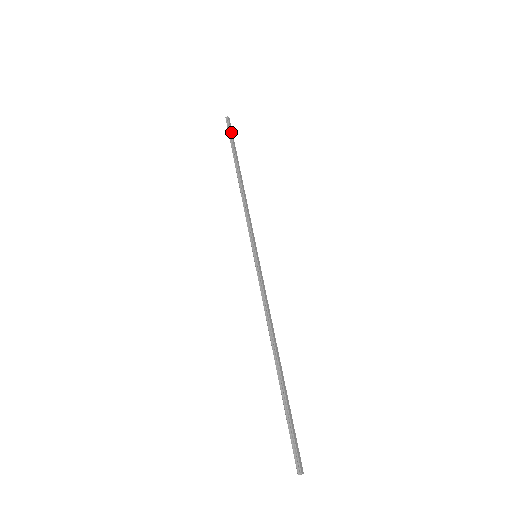
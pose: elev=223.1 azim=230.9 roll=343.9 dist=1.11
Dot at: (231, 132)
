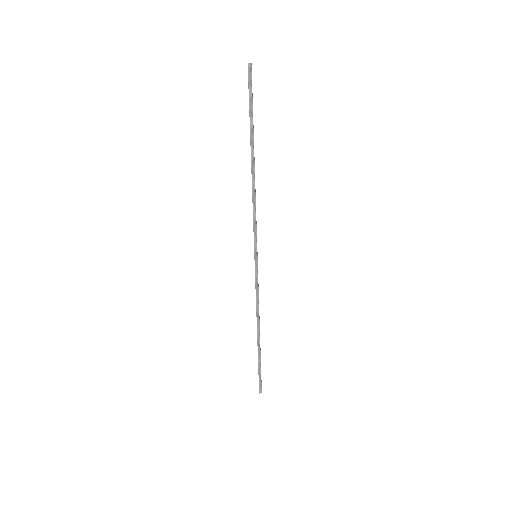
Dot at: (252, 93)
